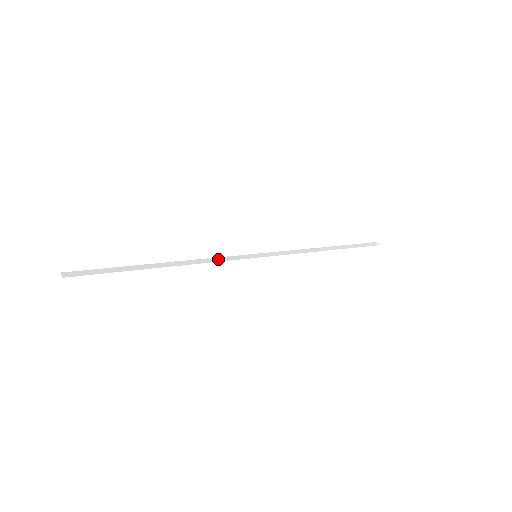
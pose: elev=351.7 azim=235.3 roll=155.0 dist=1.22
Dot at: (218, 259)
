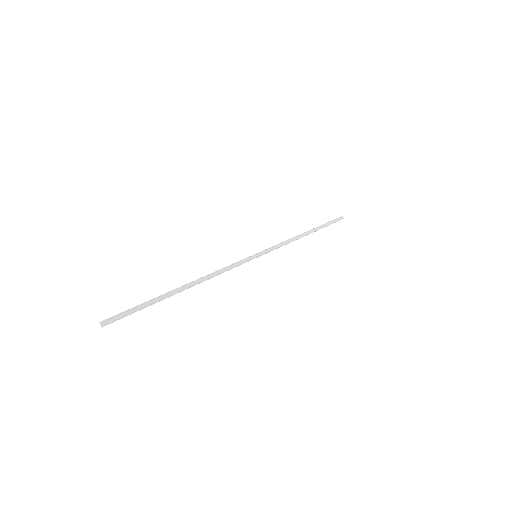
Dot at: (228, 270)
